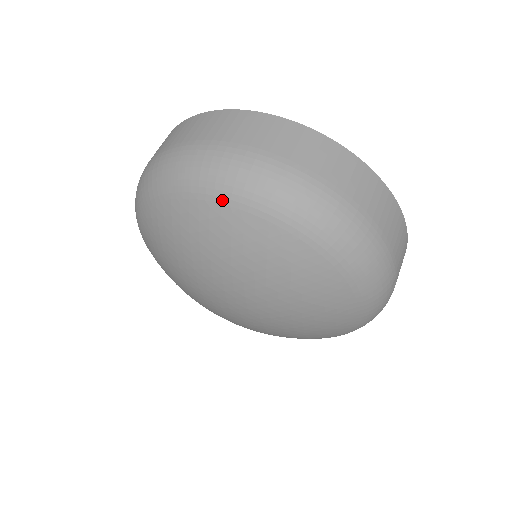
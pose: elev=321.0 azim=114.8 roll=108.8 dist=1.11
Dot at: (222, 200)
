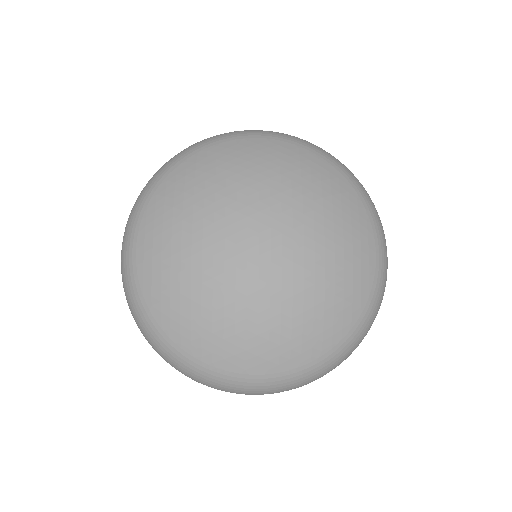
Dot at: (258, 136)
